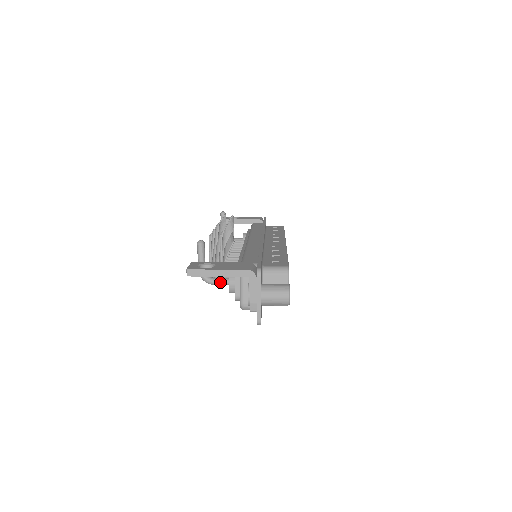
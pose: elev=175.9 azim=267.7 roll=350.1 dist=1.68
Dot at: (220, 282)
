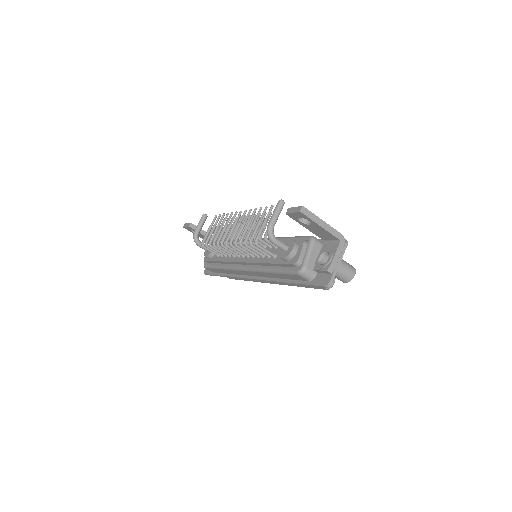
Dot at: (282, 244)
